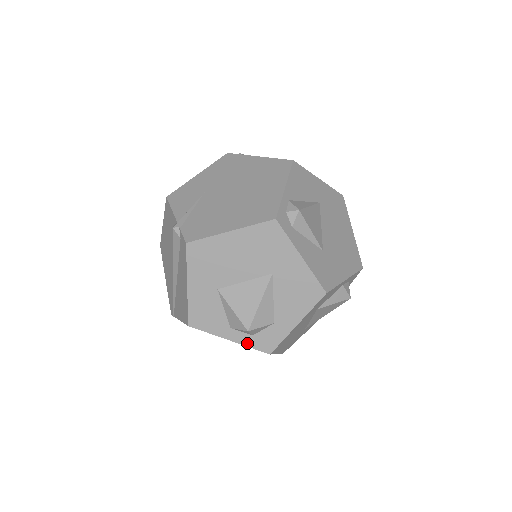
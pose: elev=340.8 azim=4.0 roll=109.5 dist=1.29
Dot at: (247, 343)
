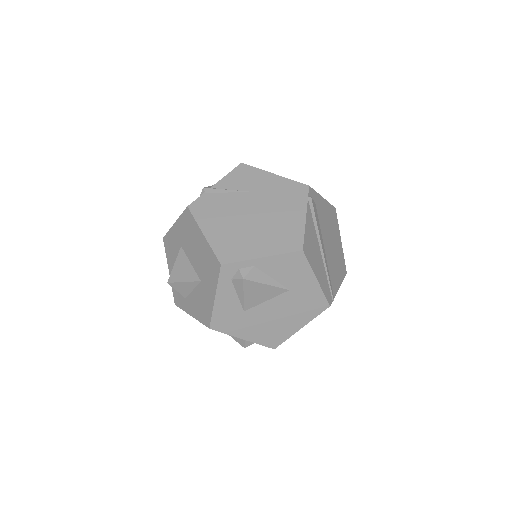
Dot at: occluded
